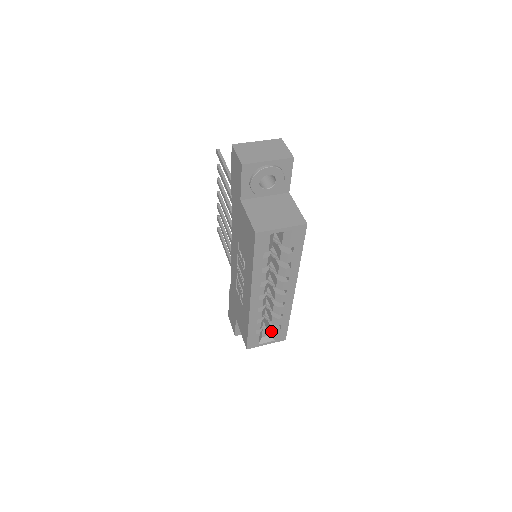
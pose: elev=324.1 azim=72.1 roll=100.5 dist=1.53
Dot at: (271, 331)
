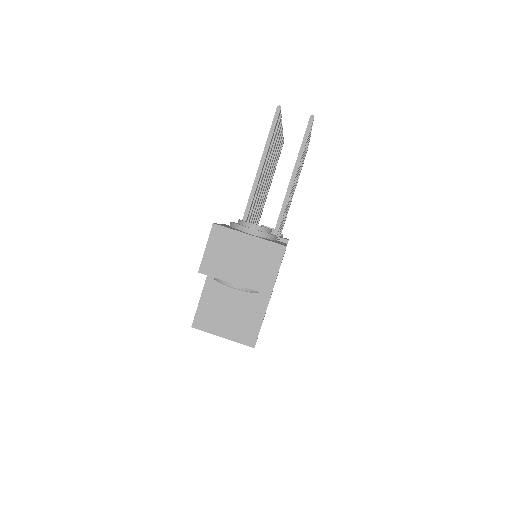
Dot at: occluded
